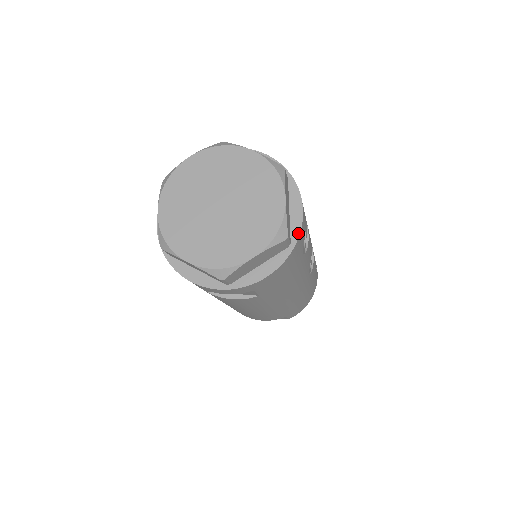
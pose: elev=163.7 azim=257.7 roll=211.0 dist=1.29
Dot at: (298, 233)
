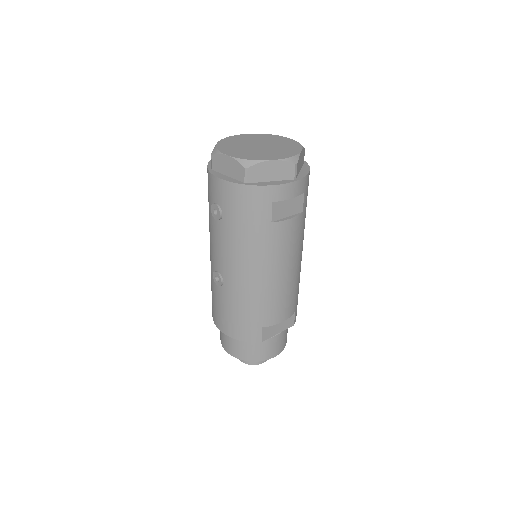
Dot at: occluded
